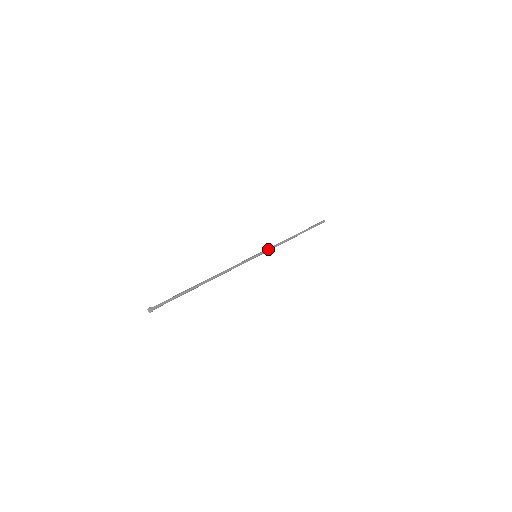
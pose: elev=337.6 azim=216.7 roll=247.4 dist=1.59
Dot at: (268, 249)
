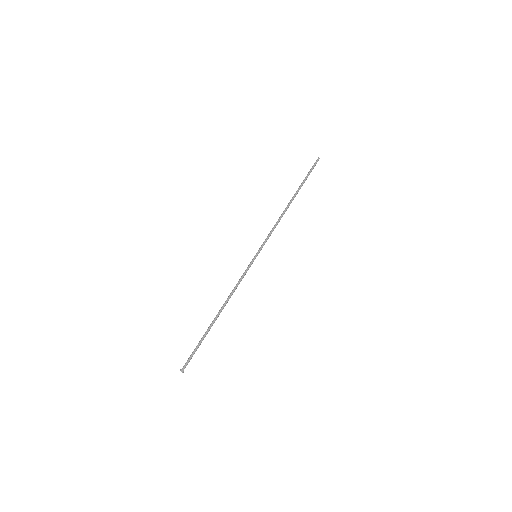
Dot at: occluded
